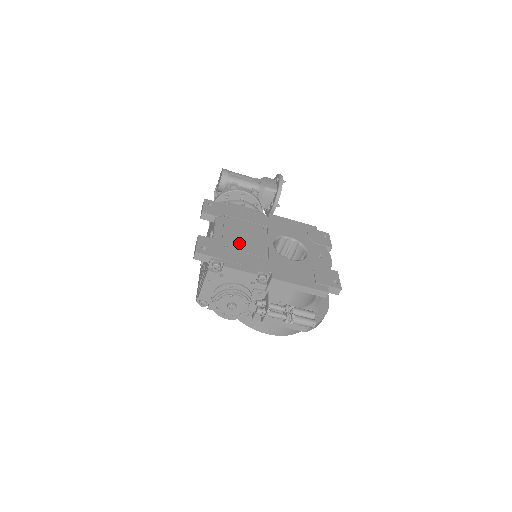
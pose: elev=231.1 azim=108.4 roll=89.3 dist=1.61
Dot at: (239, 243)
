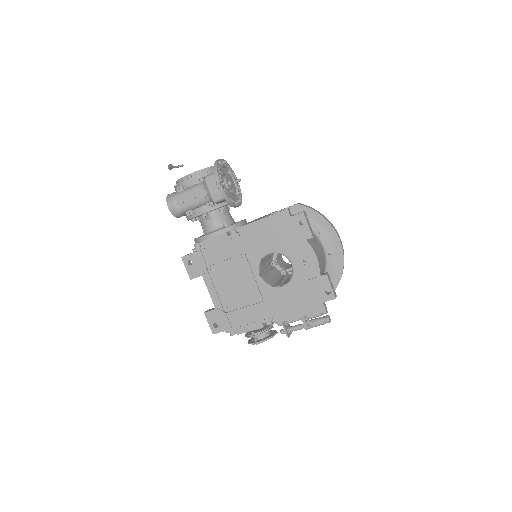
Dot at: (234, 298)
